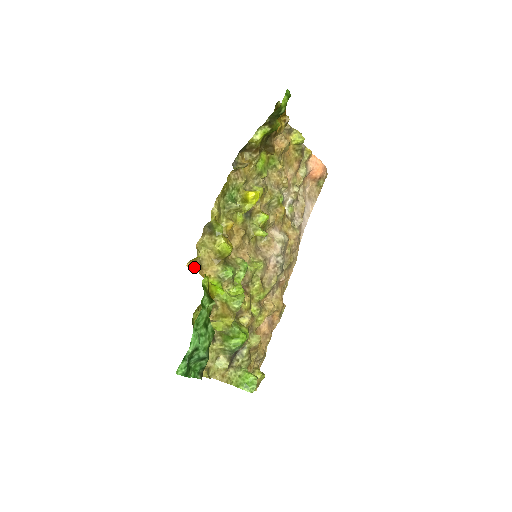
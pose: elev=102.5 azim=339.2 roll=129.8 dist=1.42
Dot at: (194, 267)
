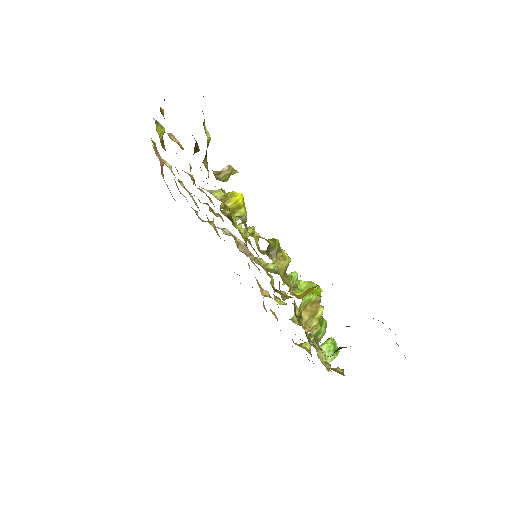
Dot at: (295, 295)
